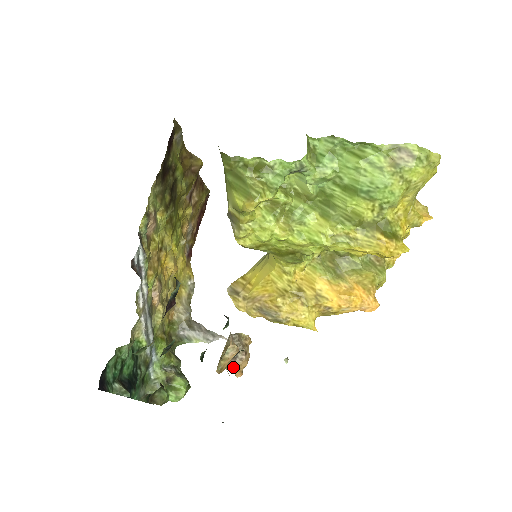
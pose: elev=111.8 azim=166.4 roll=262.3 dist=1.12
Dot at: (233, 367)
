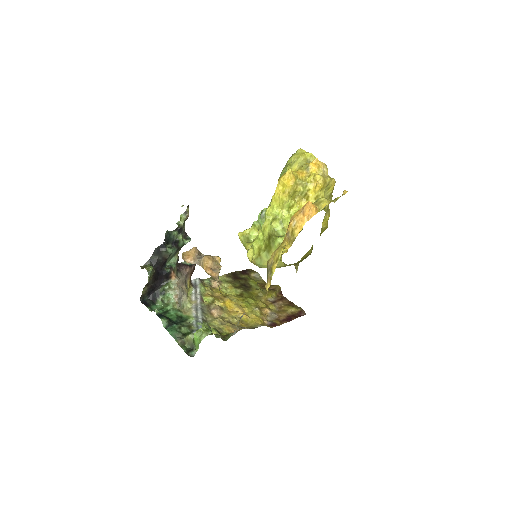
Dot at: (203, 266)
